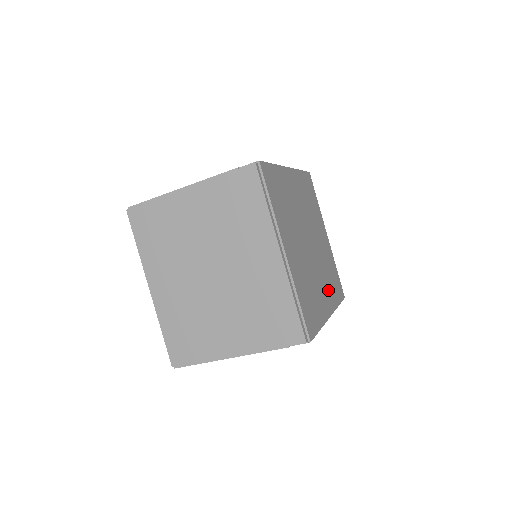
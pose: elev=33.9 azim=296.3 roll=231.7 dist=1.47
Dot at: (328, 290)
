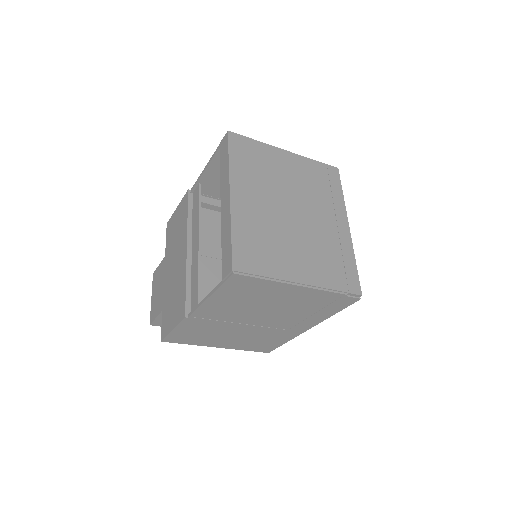
Dot at: occluded
